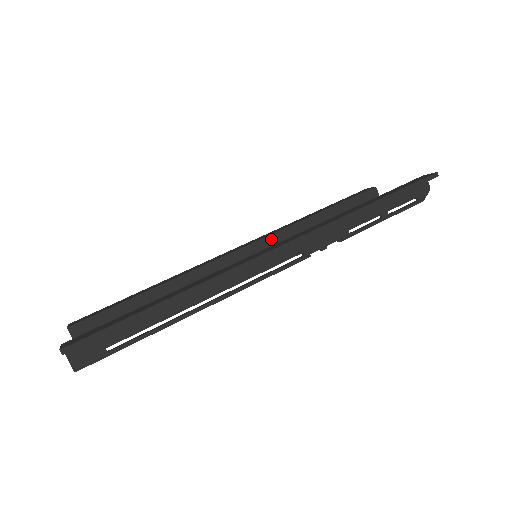
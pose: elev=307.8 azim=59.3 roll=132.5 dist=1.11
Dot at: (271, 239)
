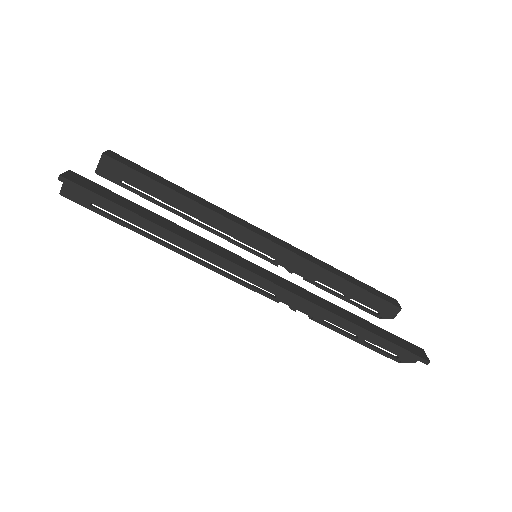
Dot at: (288, 254)
